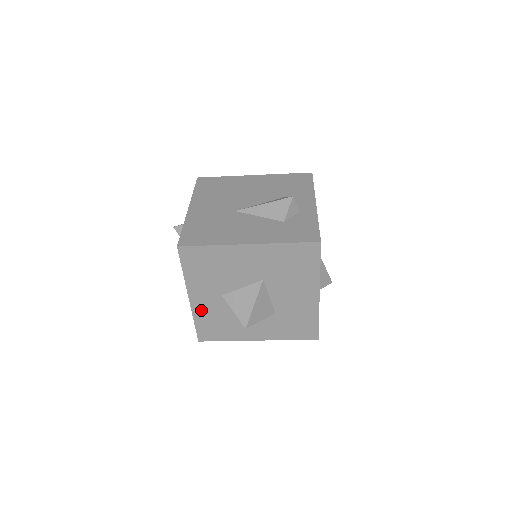
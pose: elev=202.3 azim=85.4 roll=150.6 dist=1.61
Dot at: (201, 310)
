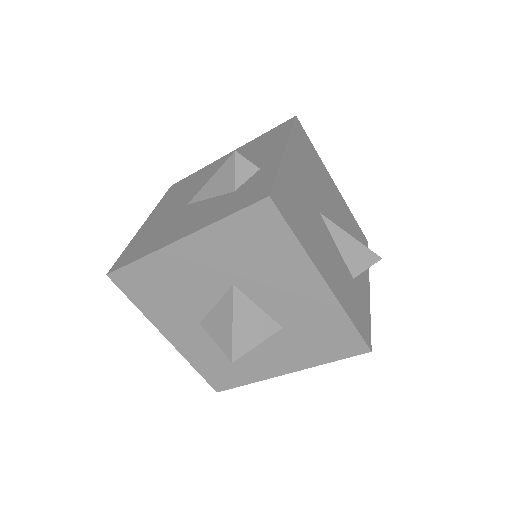
Dot at: (191, 350)
